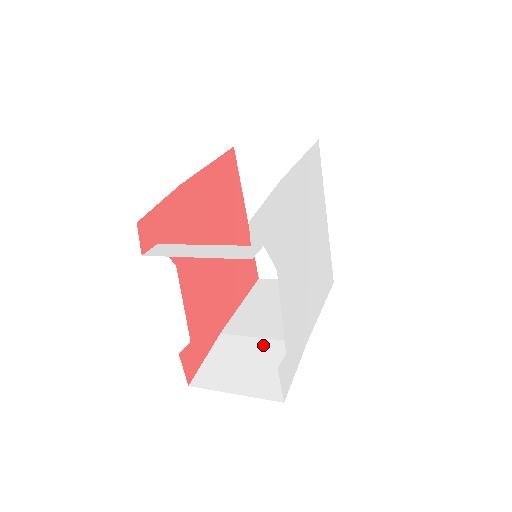
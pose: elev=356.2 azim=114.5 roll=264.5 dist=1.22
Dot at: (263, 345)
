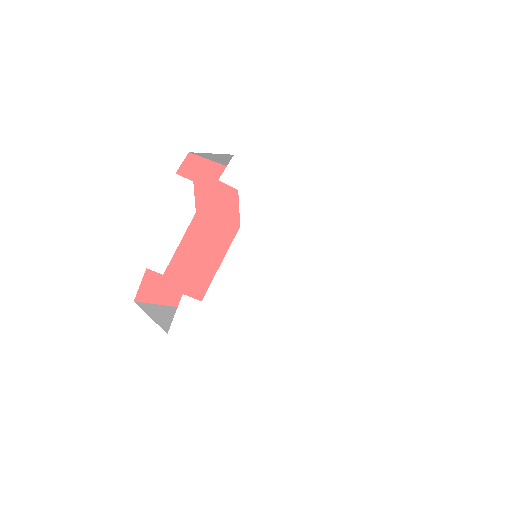
Dot at: occluded
